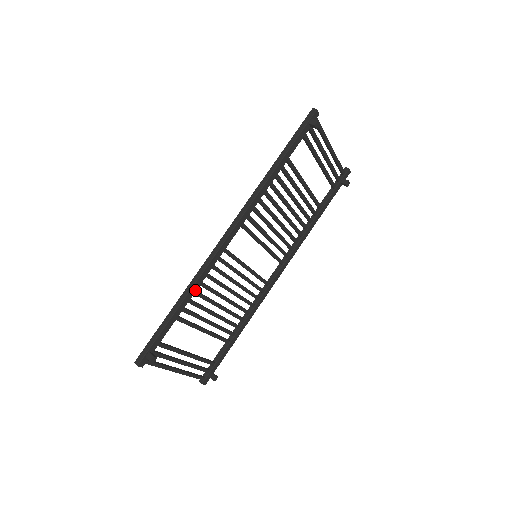
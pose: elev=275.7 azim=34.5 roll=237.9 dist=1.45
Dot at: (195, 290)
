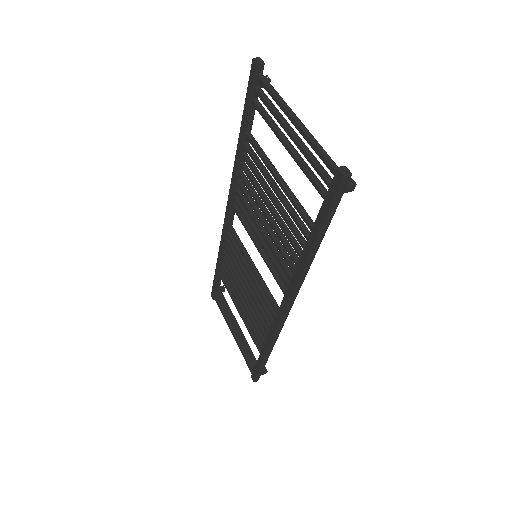
Dot at: occluded
